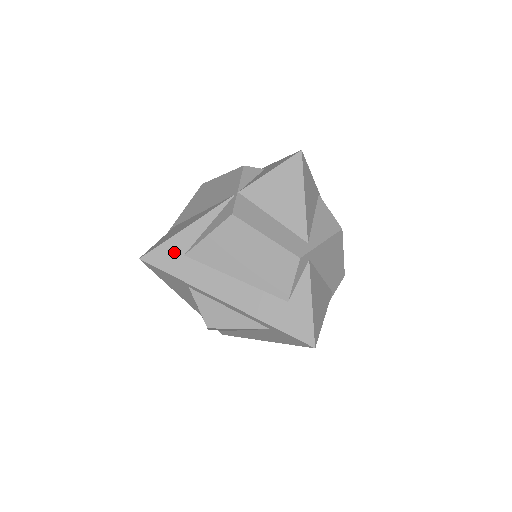
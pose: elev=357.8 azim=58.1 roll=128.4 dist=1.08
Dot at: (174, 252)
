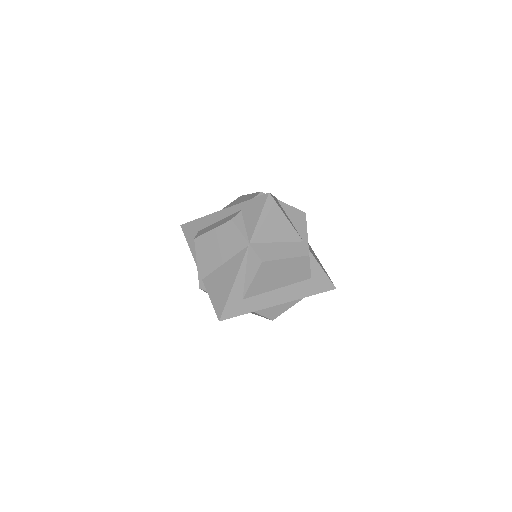
Dot at: (236, 302)
